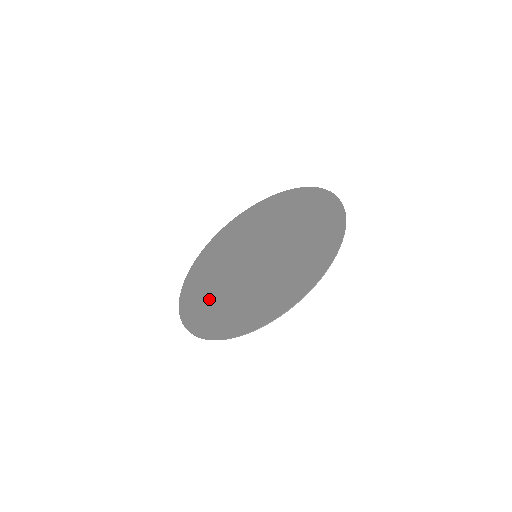
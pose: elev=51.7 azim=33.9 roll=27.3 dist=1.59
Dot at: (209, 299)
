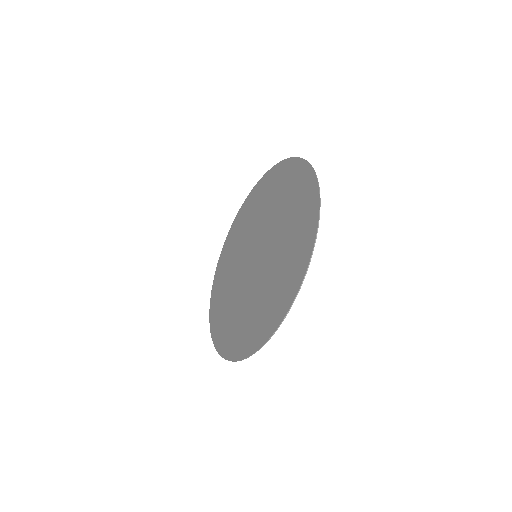
Dot at: (225, 281)
